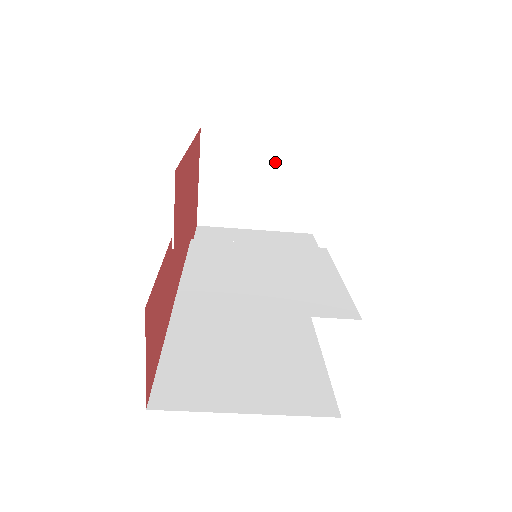
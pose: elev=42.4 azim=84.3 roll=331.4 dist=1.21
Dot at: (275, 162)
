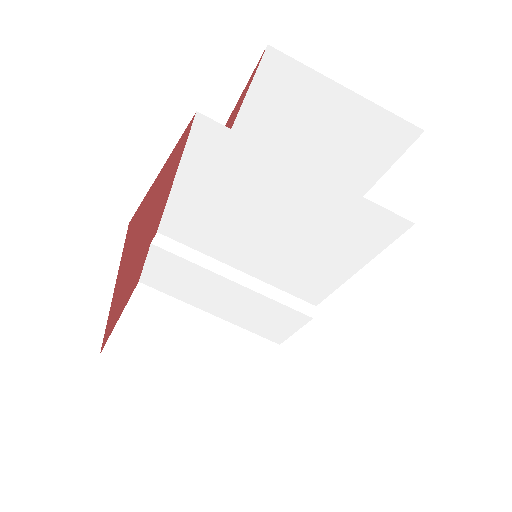
Dot at: occluded
